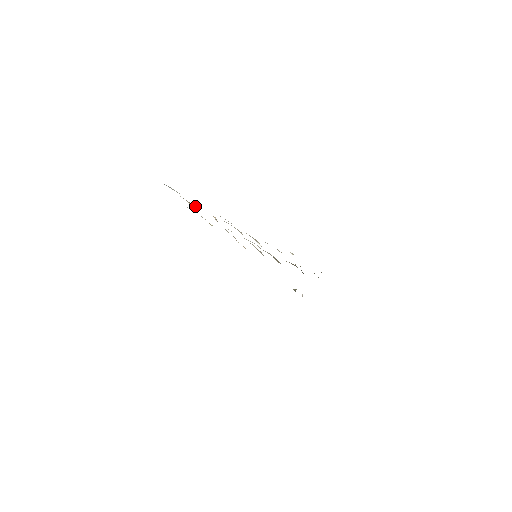
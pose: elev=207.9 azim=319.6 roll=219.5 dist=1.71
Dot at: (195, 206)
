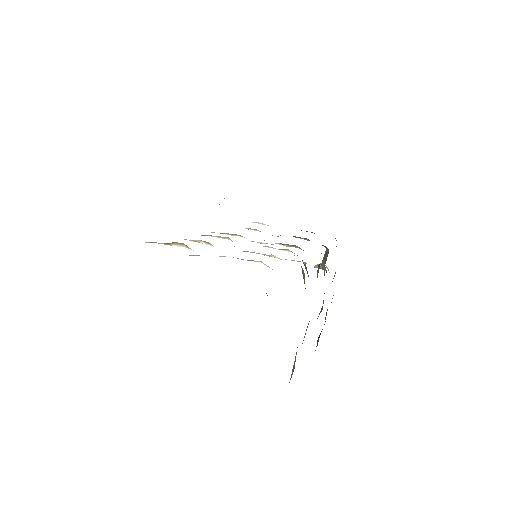
Dot at: (183, 244)
